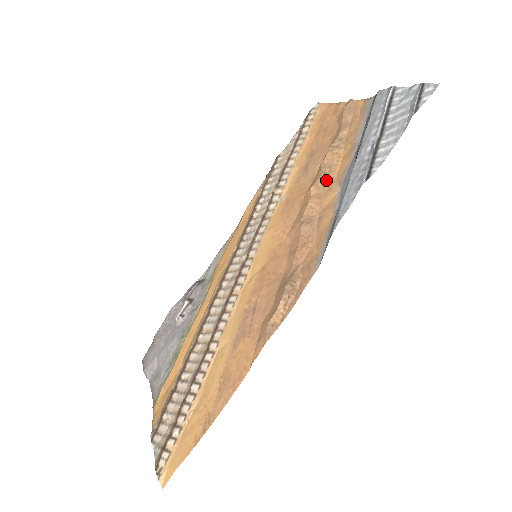
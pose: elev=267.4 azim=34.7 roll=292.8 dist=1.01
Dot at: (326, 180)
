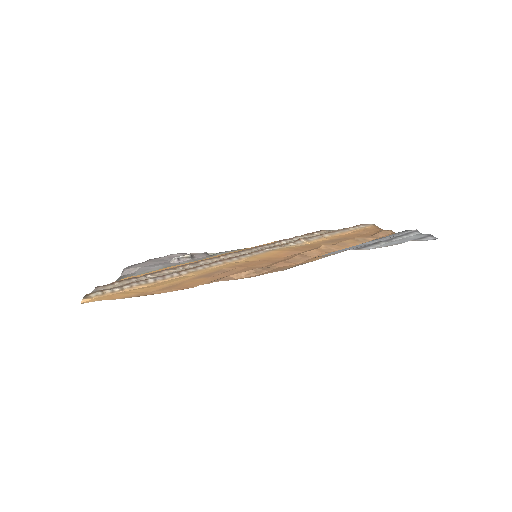
Dot at: (335, 248)
